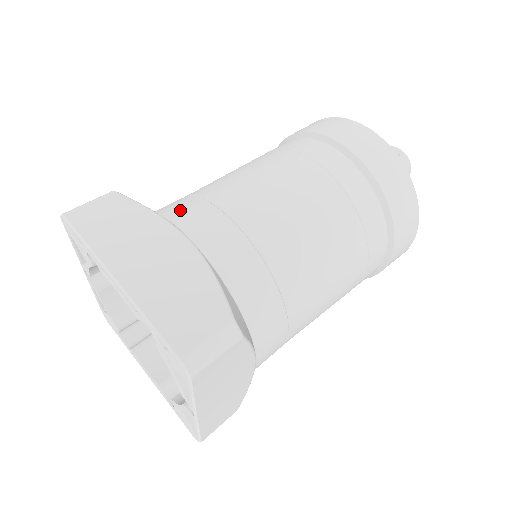
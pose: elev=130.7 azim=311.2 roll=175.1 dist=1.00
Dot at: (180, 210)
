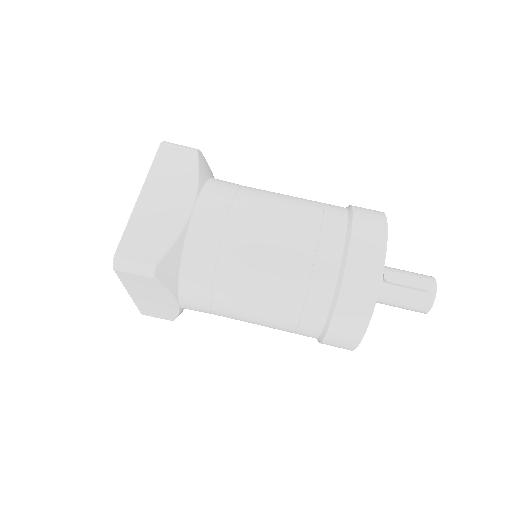
Dot at: (215, 190)
